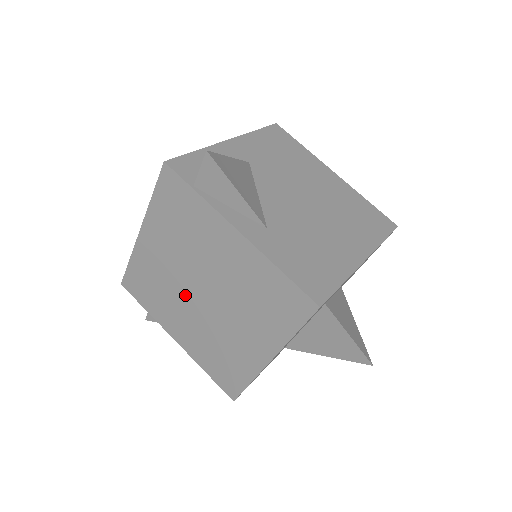
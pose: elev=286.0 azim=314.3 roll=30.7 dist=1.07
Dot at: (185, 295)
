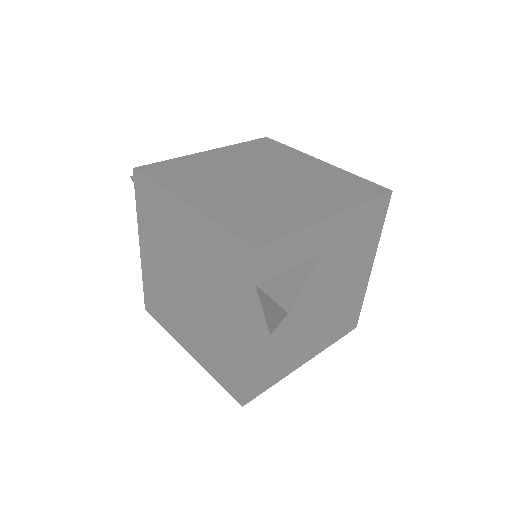
Dot at: (175, 264)
